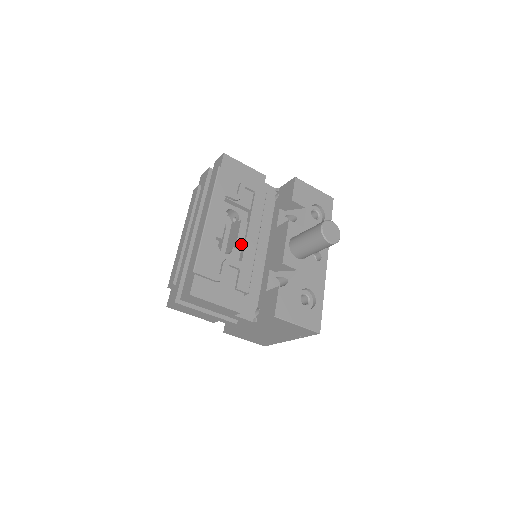
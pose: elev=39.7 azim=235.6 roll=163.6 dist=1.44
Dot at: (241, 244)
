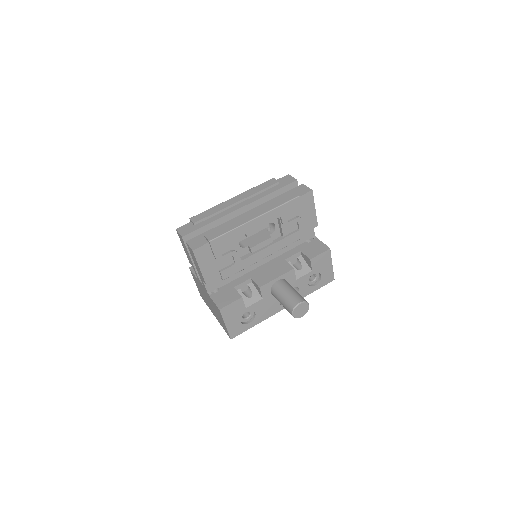
Dot at: (254, 250)
